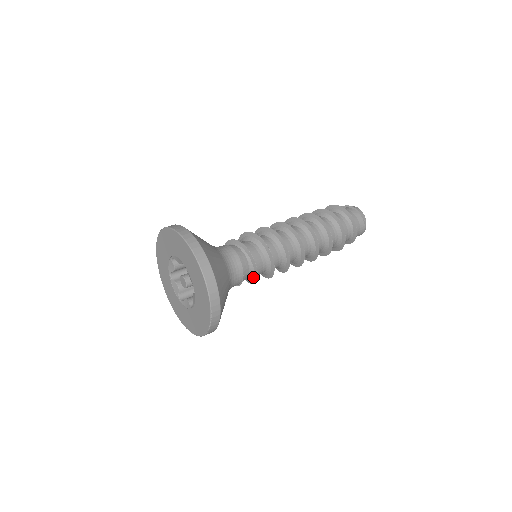
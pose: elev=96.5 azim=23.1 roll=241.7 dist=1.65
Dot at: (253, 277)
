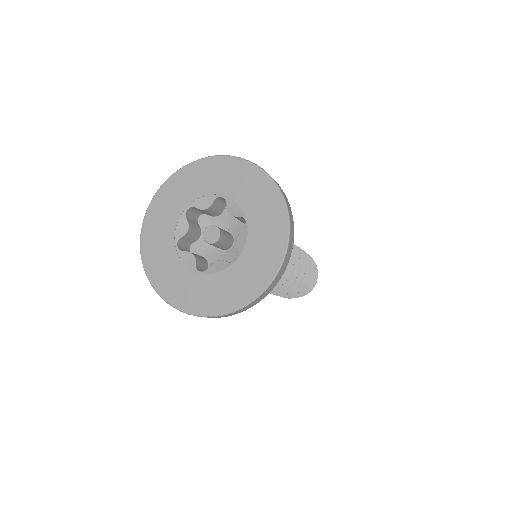
Dot at: occluded
